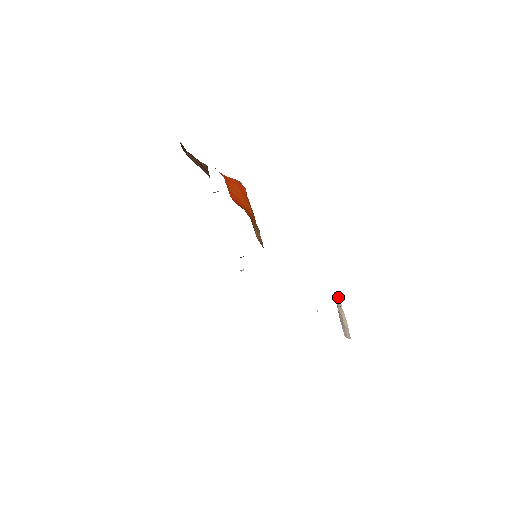
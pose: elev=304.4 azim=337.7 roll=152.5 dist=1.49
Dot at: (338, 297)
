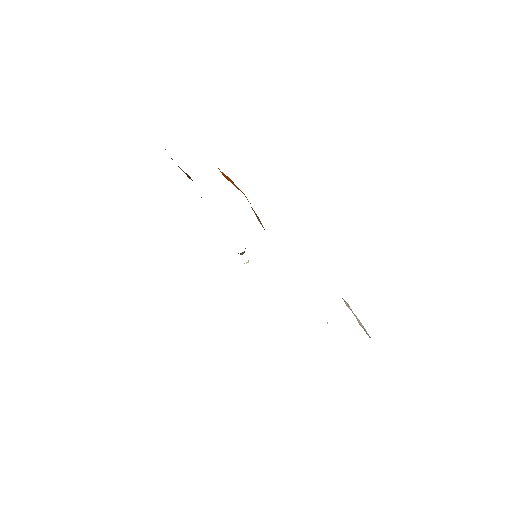
Dot at: (346, 302)
